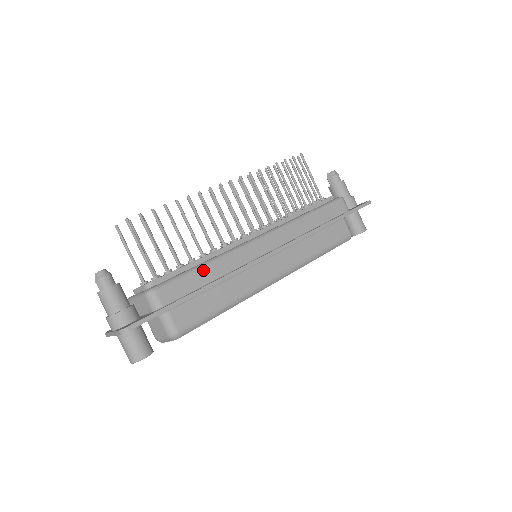
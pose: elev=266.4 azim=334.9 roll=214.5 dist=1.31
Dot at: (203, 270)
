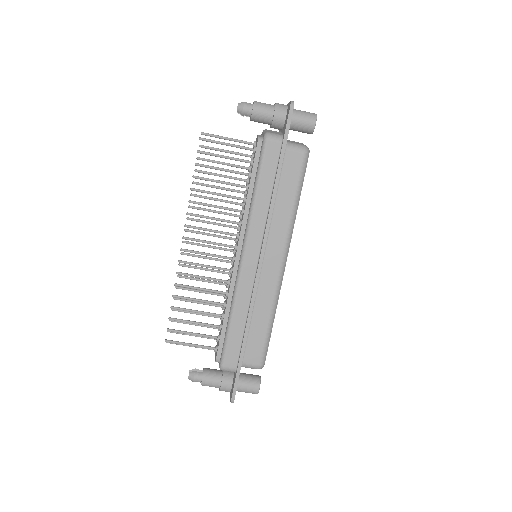
Dot at: (233, 325)
